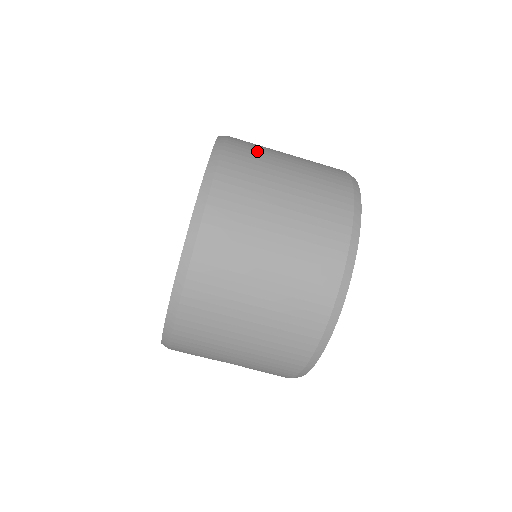
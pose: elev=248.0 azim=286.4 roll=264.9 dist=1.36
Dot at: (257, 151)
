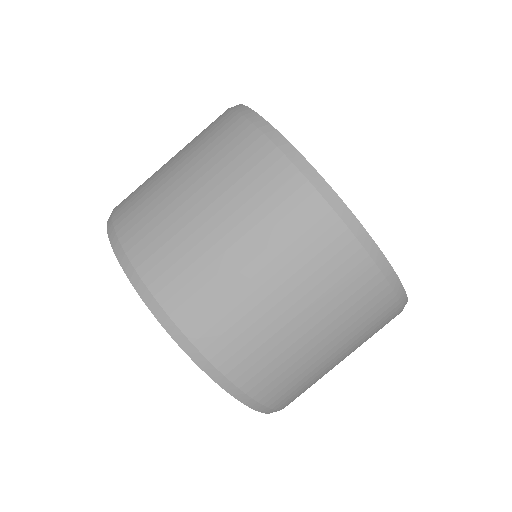
Dot at: (180, 254)
